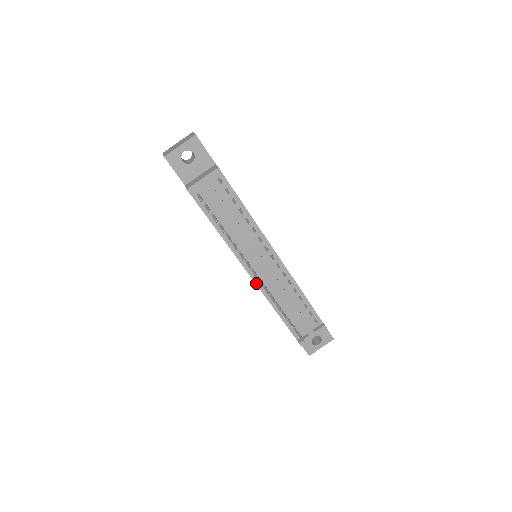
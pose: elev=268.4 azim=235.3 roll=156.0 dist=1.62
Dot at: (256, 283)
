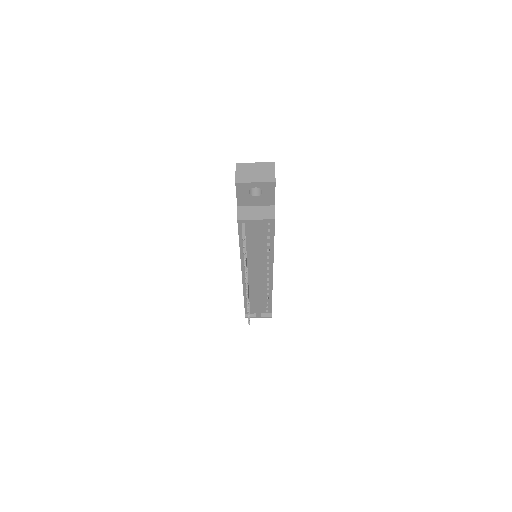
Dot at: (243, 280)
